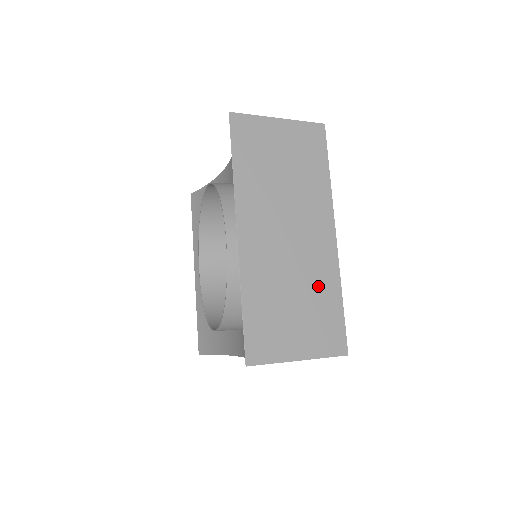
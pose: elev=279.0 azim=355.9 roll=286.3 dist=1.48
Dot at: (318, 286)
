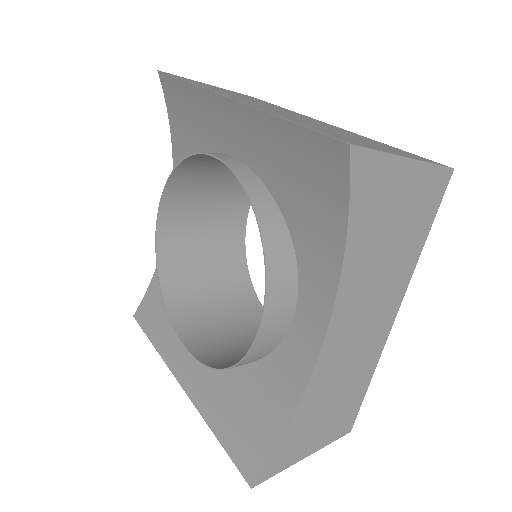
Dot at: (354, 135)
